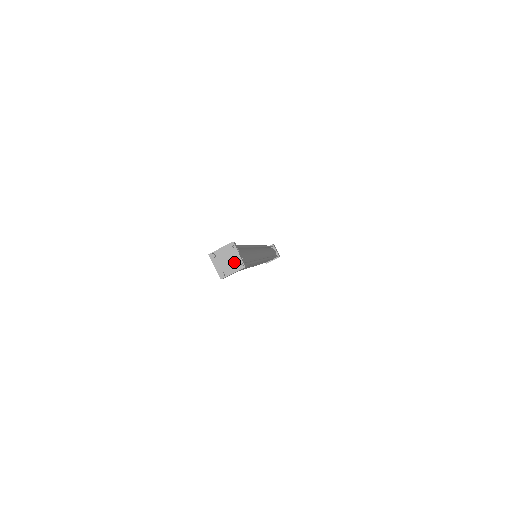
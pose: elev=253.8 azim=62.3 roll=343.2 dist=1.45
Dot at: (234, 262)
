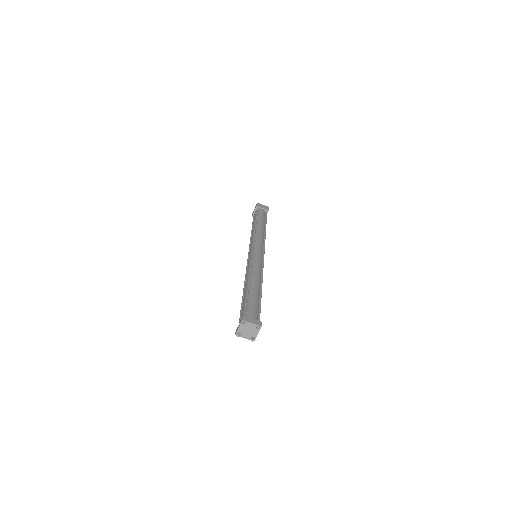
Dot at: (251, 335)
